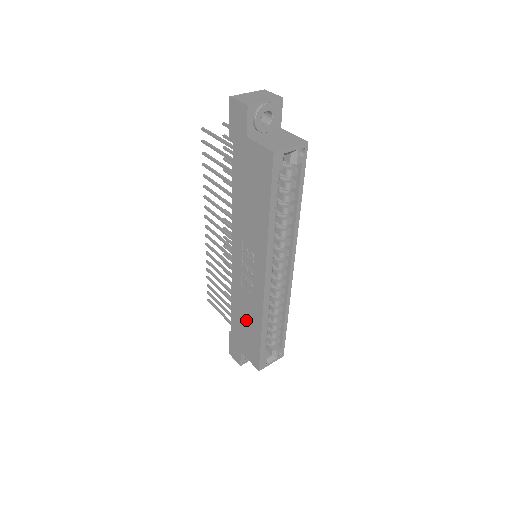
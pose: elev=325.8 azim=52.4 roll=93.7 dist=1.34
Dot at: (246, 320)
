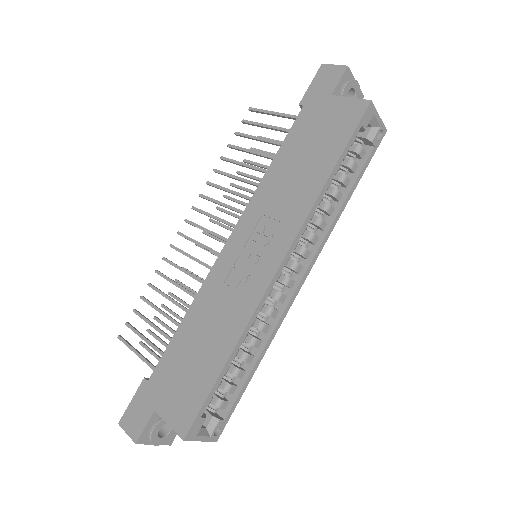
Dot at: (203, 341)
